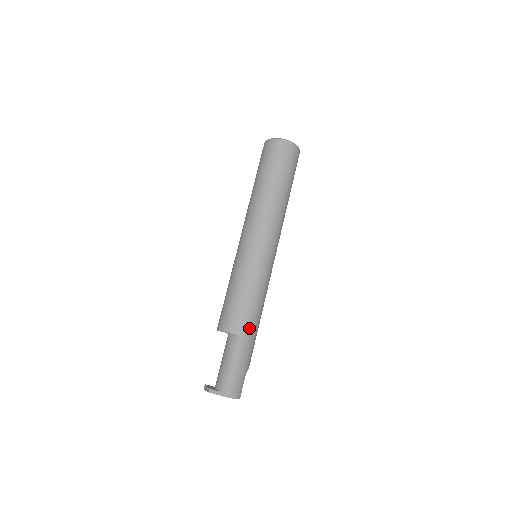
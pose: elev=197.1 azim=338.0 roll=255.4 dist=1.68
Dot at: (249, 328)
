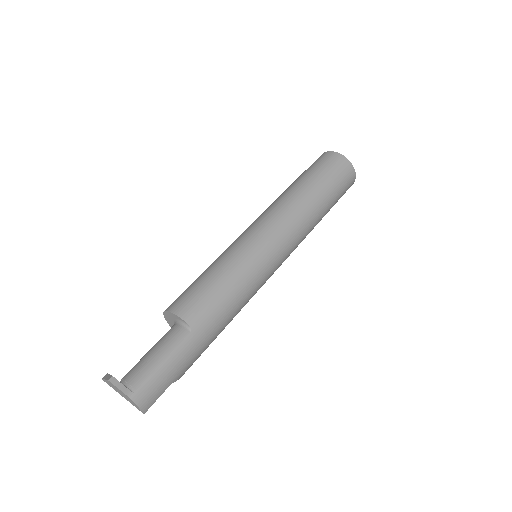
Dot at: (208, 326)
